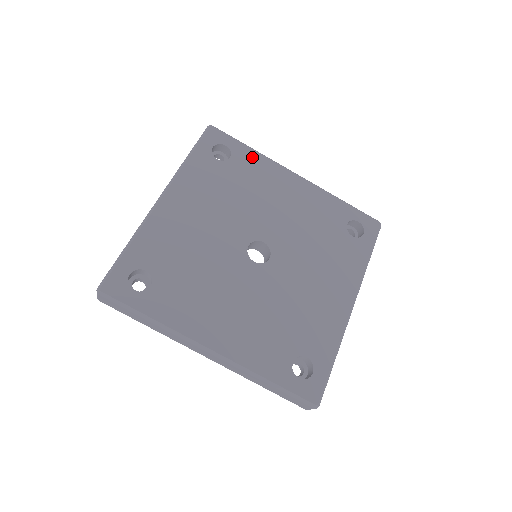
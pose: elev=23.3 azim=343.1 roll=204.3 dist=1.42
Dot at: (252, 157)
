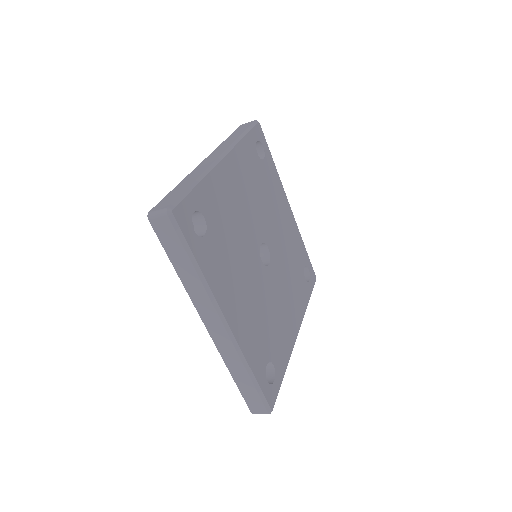
Dot at: (274, 170)
